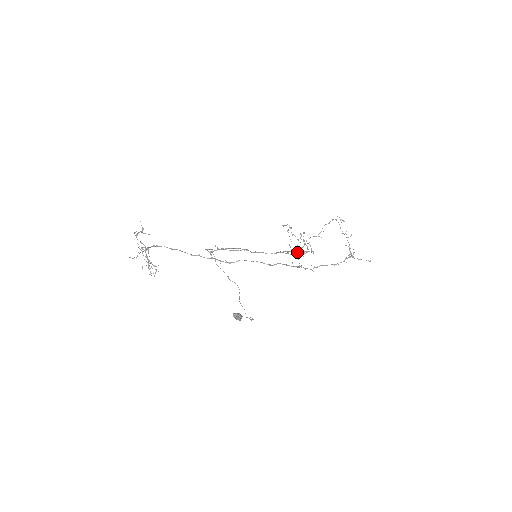
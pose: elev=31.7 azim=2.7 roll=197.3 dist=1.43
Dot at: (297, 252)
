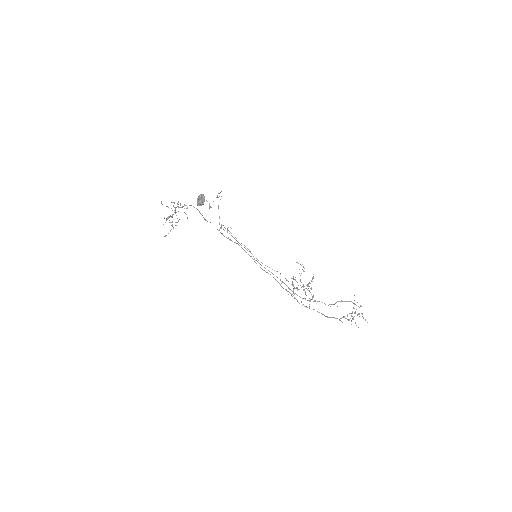
Dot at: (297, 288)
